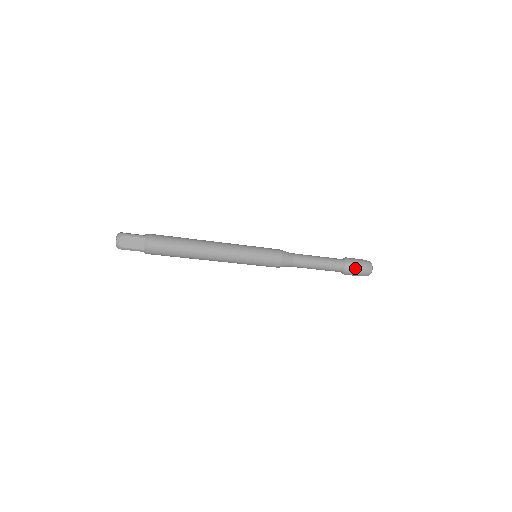
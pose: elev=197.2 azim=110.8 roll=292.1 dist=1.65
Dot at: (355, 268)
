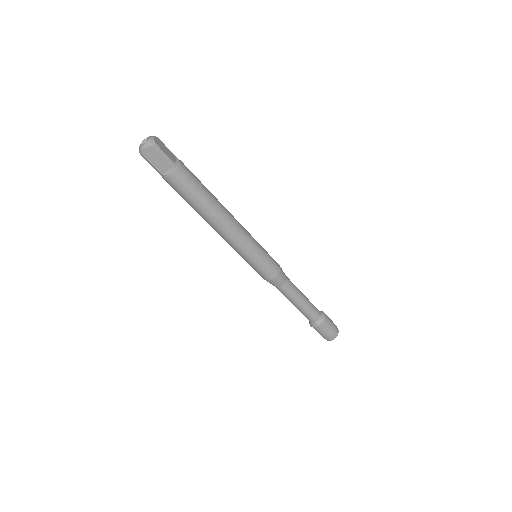
Dot at: (328, 319)
